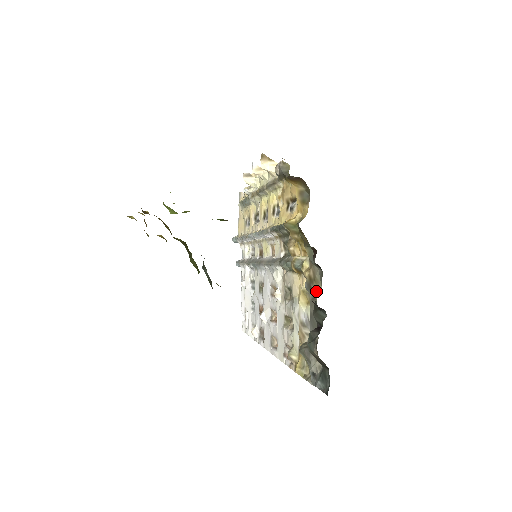
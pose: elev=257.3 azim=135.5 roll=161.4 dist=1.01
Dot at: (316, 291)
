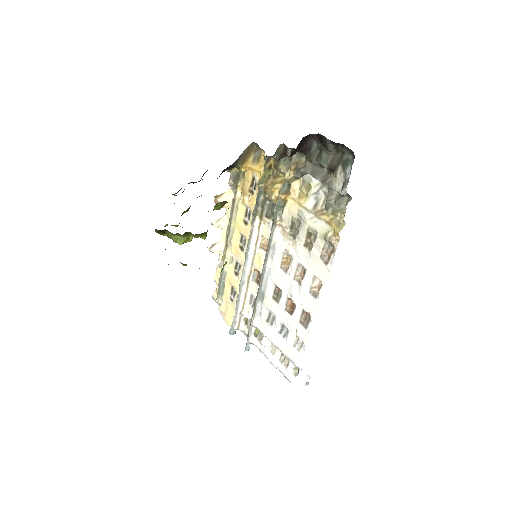
Dot at: (303, 163)
